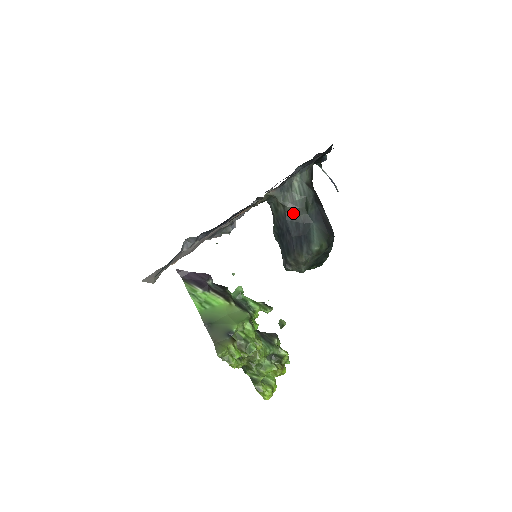
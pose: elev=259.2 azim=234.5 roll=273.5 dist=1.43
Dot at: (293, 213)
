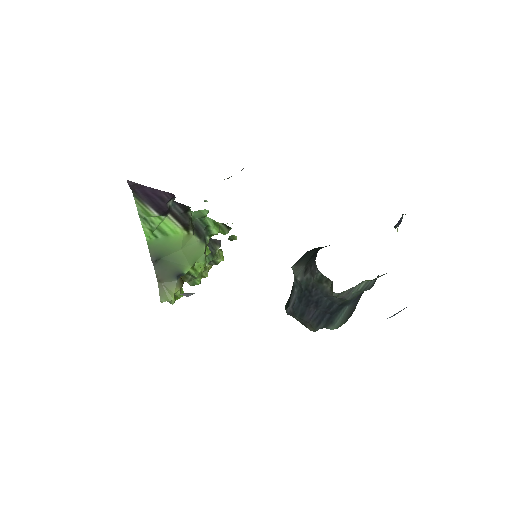
Dot at: occluded
